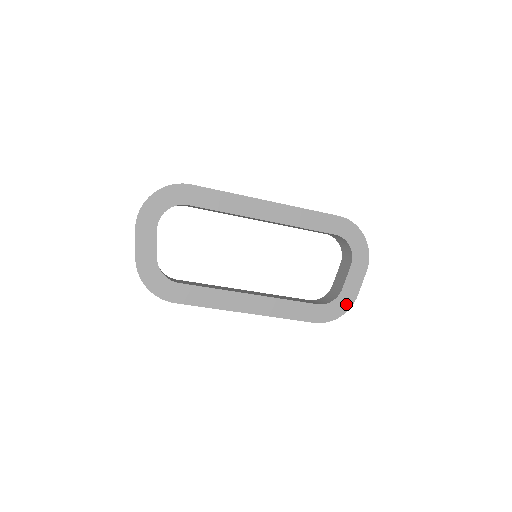
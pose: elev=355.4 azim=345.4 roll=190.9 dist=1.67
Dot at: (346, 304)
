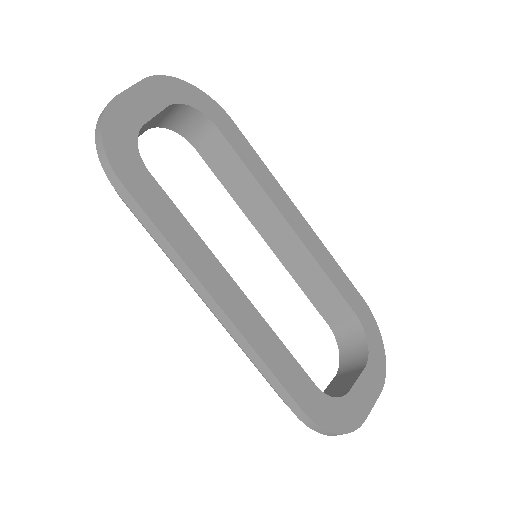
Dot at: (350, 419)
